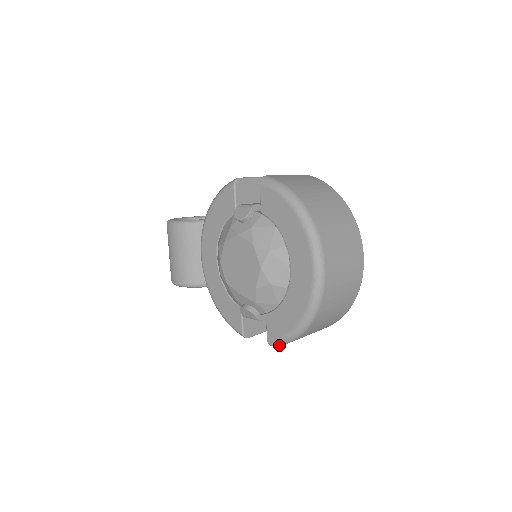
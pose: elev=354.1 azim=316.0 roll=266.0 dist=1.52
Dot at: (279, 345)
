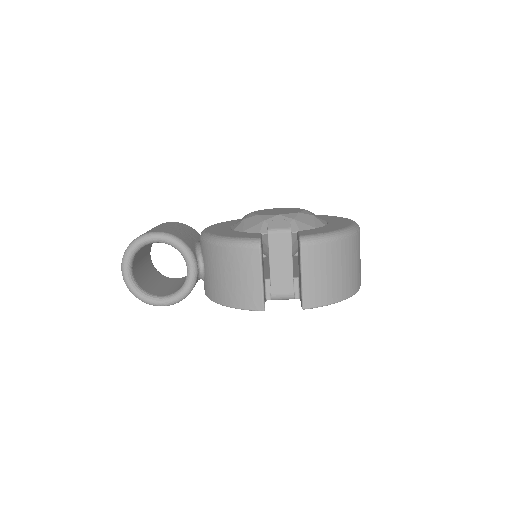
Dot at: (312, 242)
